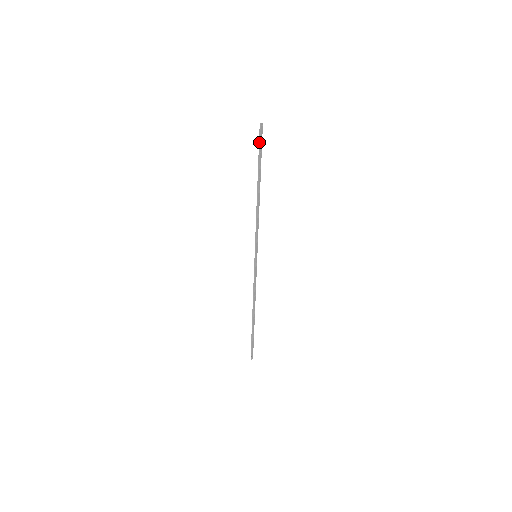
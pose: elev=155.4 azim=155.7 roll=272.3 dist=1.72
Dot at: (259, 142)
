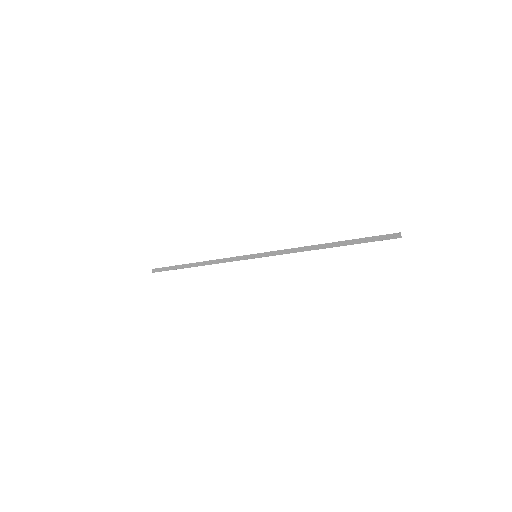
Dot at: (380, 240)
